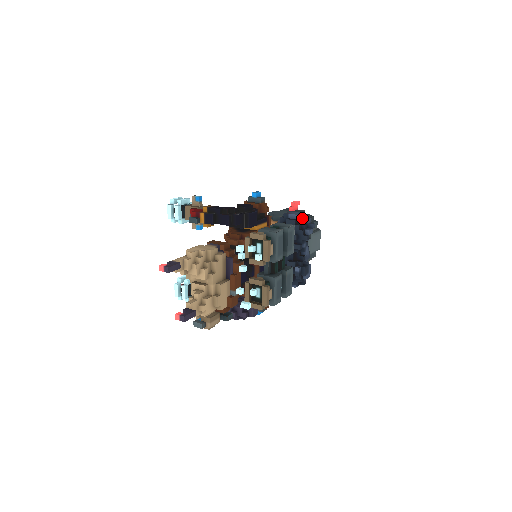
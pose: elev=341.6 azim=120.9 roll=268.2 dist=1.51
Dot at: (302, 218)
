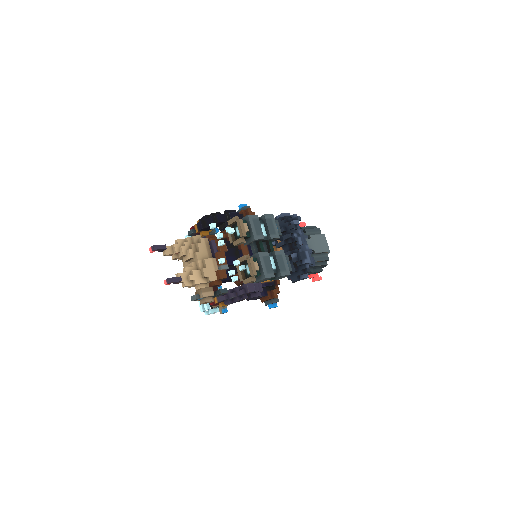
Dot at: (288, 216)
